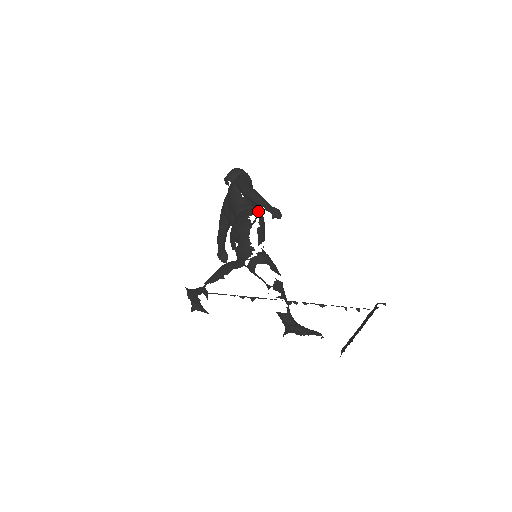
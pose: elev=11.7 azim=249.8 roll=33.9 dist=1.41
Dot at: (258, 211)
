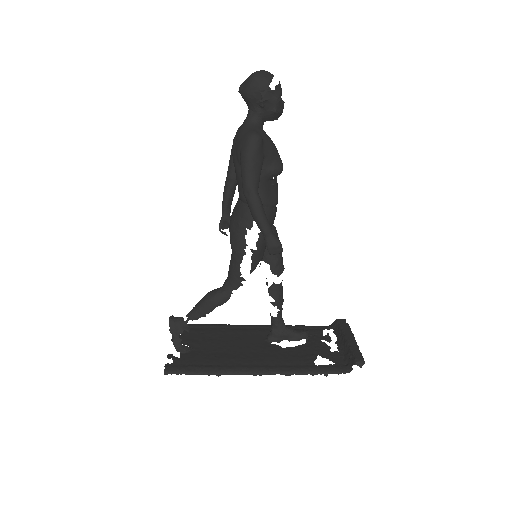
Dot at: occluded
